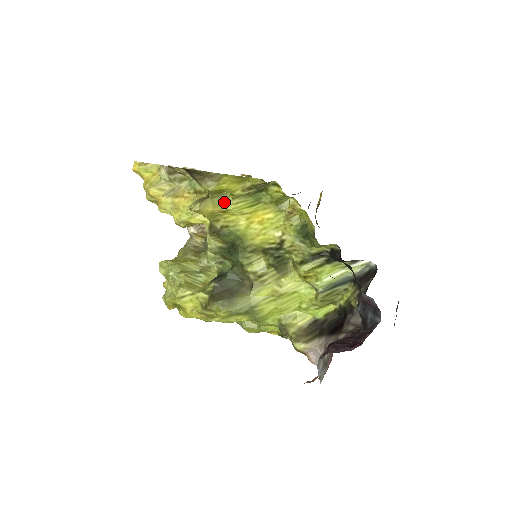
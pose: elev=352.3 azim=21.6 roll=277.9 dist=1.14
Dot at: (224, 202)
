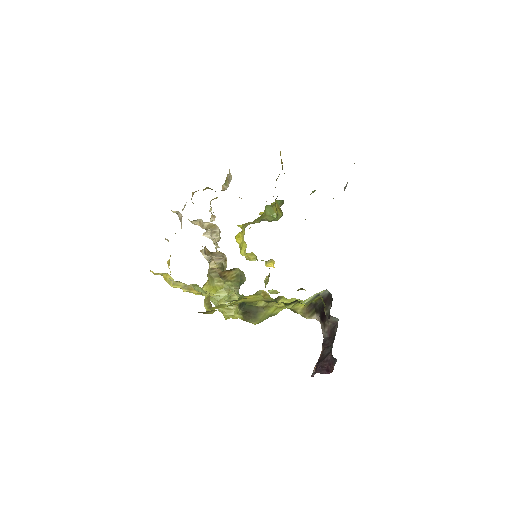
Dot at: (223, 306)
